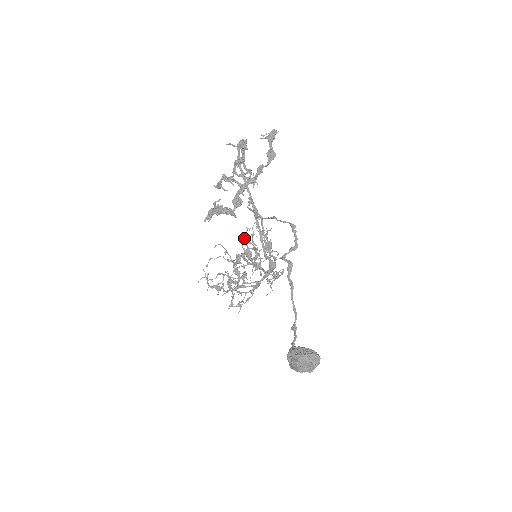
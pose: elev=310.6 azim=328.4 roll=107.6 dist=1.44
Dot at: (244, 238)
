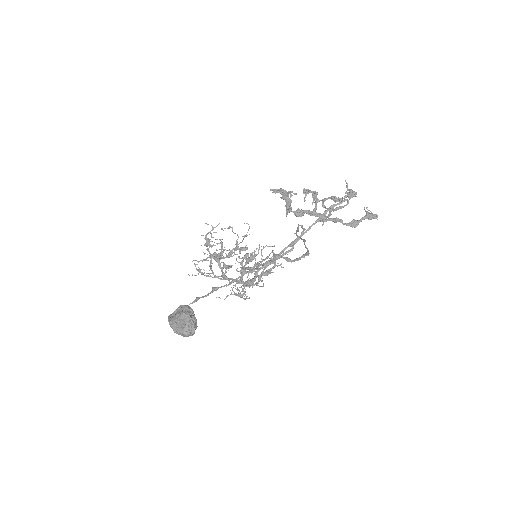
Dot at: (264, 247)
